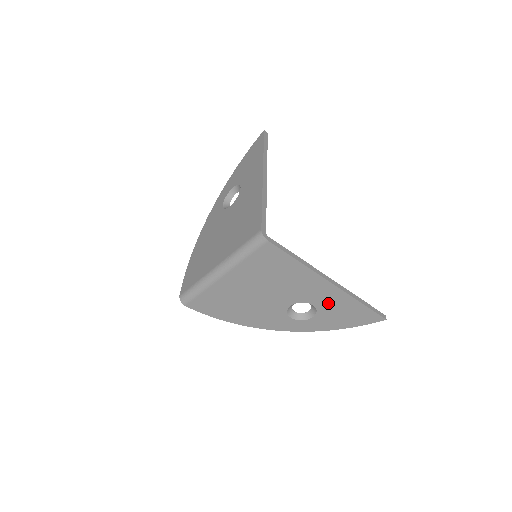
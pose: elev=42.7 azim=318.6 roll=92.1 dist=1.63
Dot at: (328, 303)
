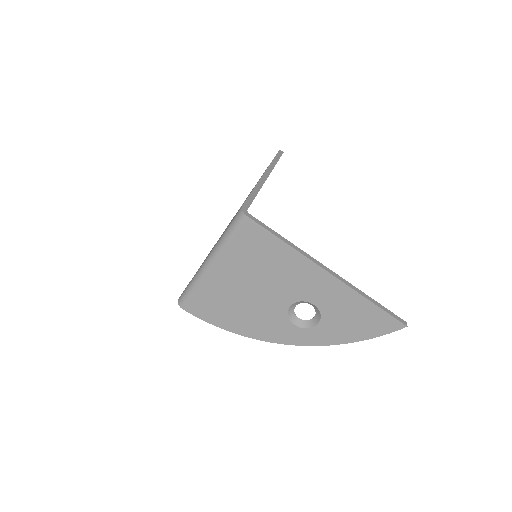
Dot at: (331, 302)
